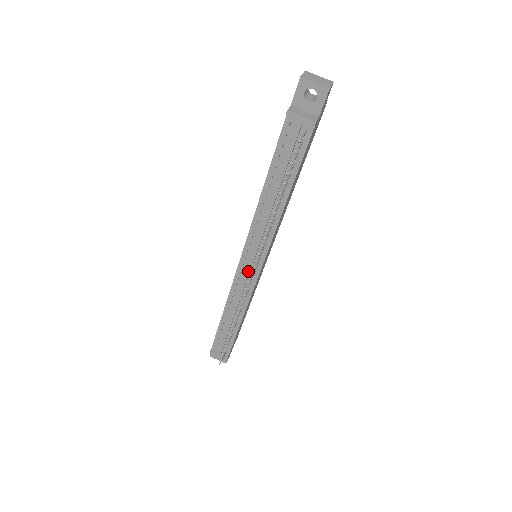
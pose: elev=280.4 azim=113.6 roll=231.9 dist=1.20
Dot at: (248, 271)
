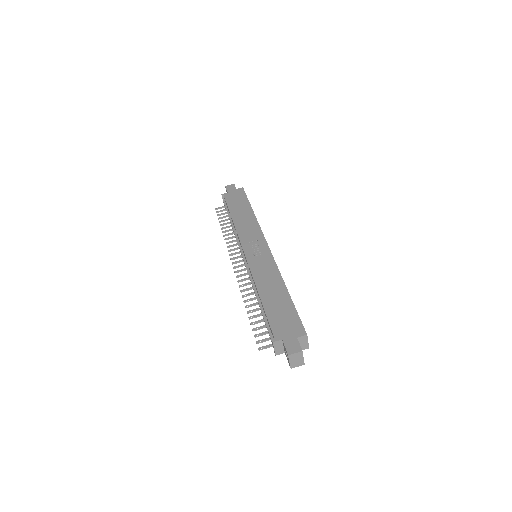
Dot at: (242, 256)
